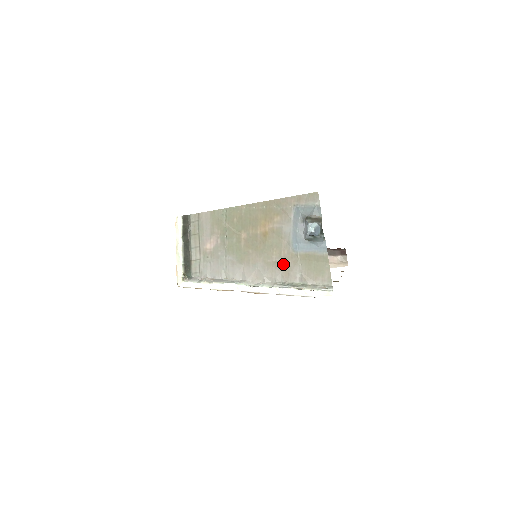
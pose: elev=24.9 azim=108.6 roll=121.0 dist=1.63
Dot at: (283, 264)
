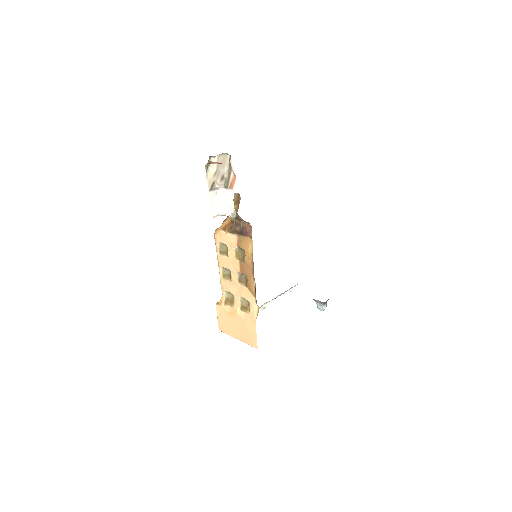
Dot at: occluded
